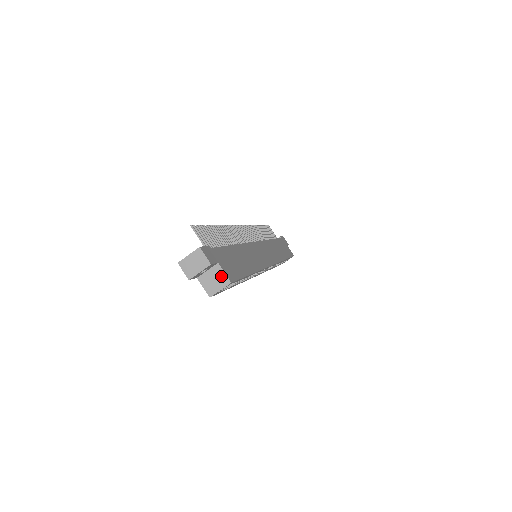
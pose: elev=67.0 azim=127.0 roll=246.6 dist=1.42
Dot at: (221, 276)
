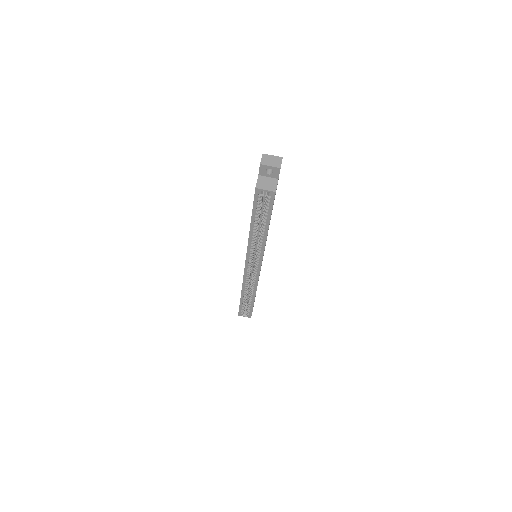
Dot at: (273, 185)
